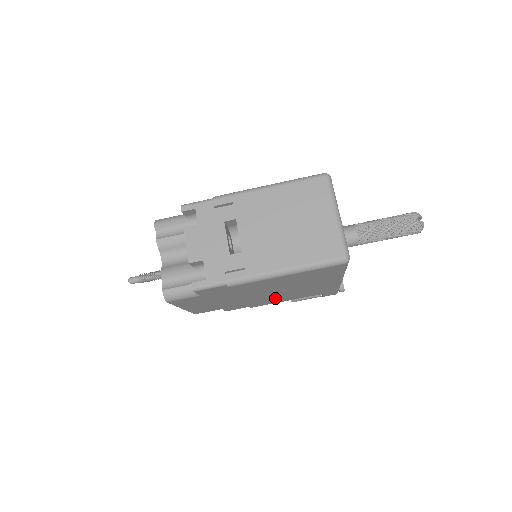
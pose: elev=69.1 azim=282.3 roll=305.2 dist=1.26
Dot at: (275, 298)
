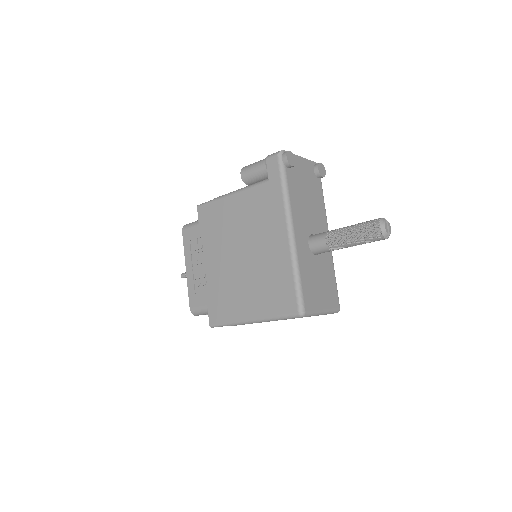
Dot at: occluded
